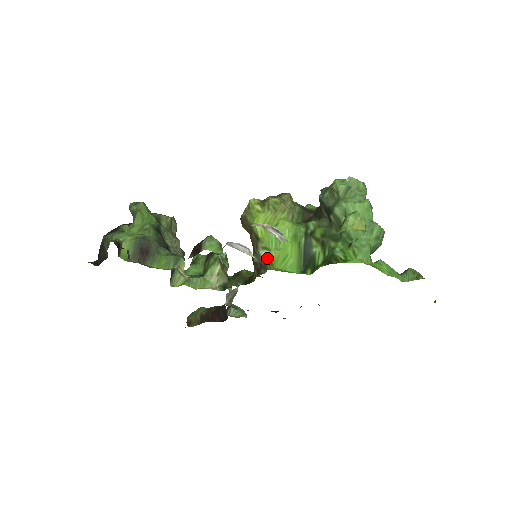
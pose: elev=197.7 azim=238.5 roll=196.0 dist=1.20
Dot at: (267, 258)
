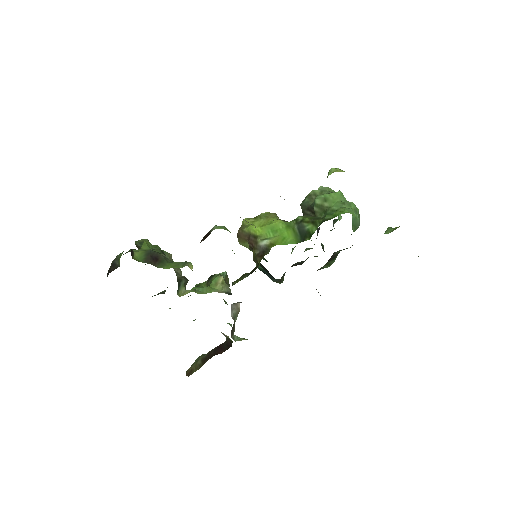
Dot at: (268, 244)
